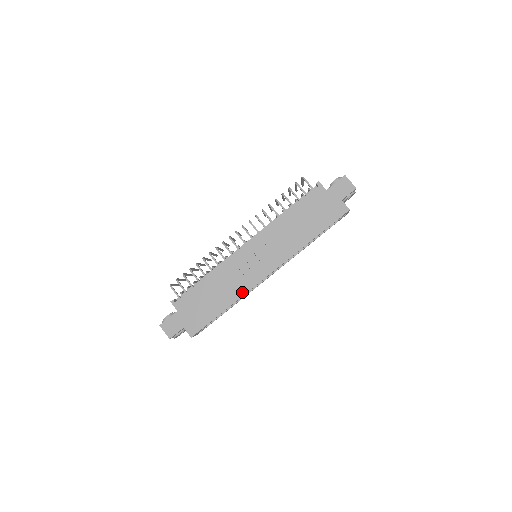
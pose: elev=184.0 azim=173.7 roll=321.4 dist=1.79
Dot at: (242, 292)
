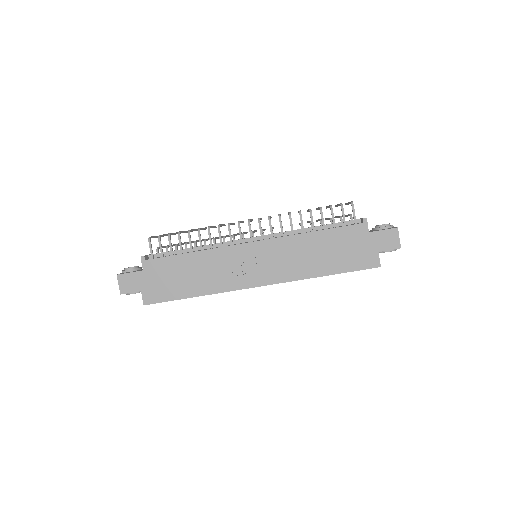
Dot at: (221, 289)
